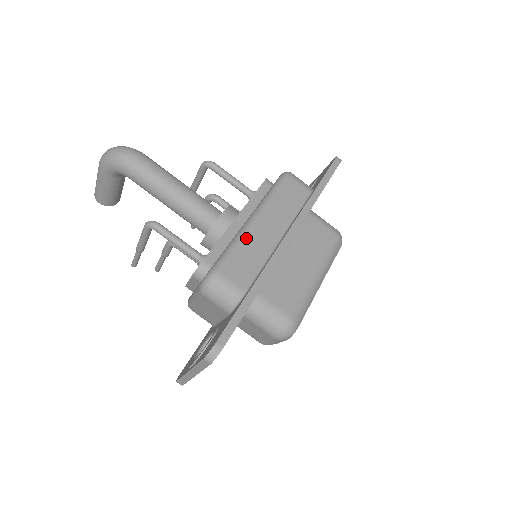
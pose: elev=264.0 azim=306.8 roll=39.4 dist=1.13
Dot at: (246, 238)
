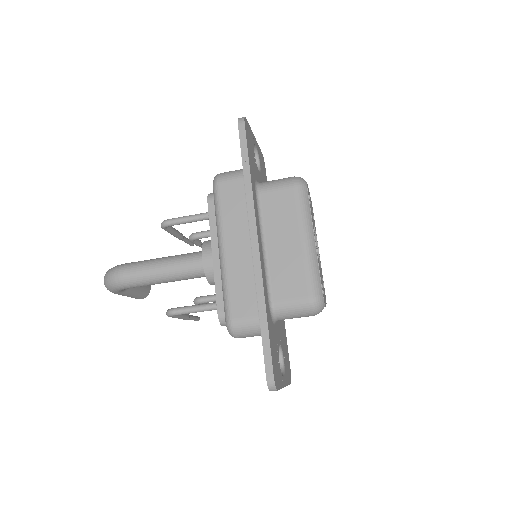
Dot at: (228, 274)
